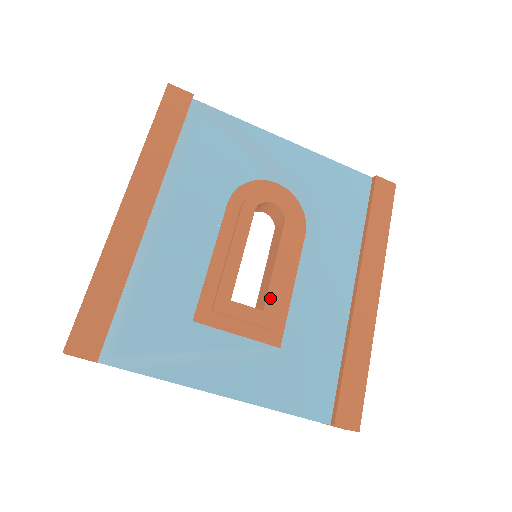
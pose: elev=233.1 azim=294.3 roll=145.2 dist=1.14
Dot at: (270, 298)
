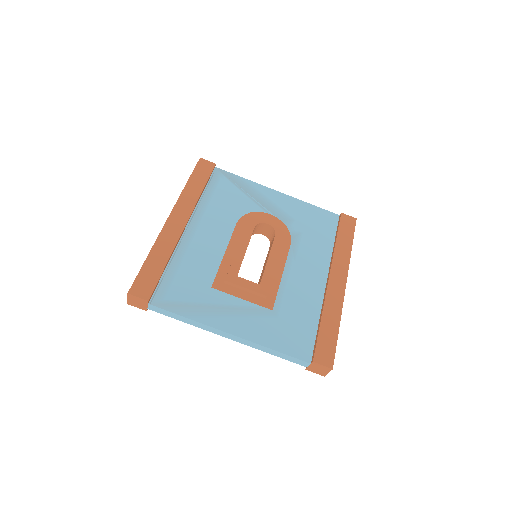
Dot at: (265, 277)
